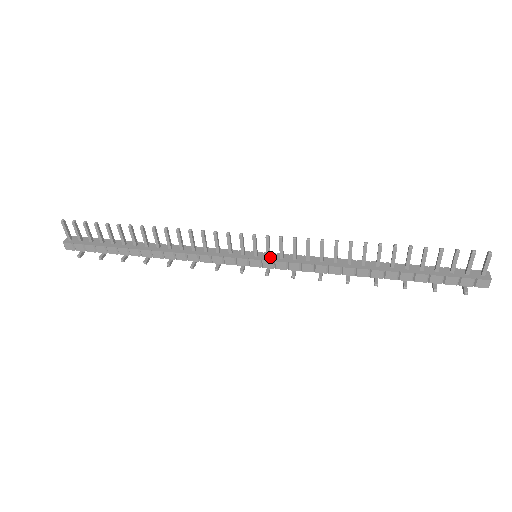
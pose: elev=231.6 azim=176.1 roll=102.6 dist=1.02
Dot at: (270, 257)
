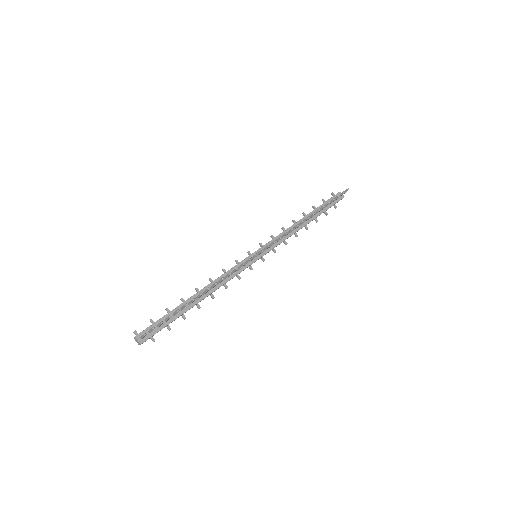
Dot at: (263, 252)
